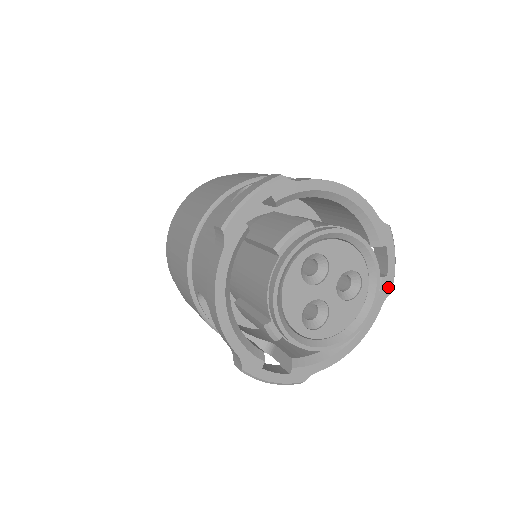
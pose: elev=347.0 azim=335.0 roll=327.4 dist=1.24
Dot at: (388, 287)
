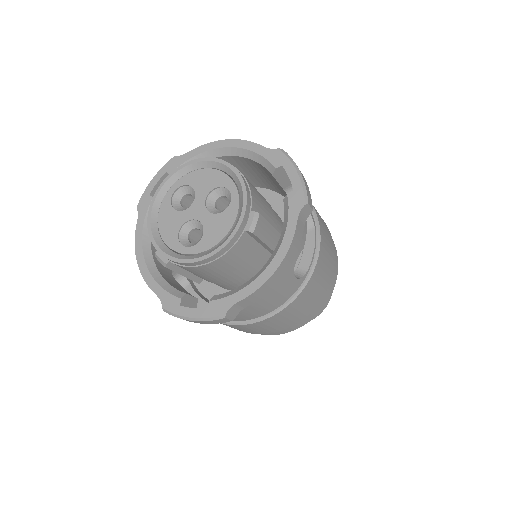
Dot at: (299, 200)
